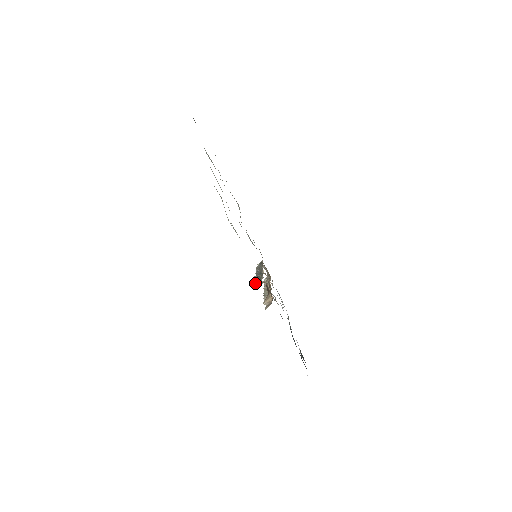
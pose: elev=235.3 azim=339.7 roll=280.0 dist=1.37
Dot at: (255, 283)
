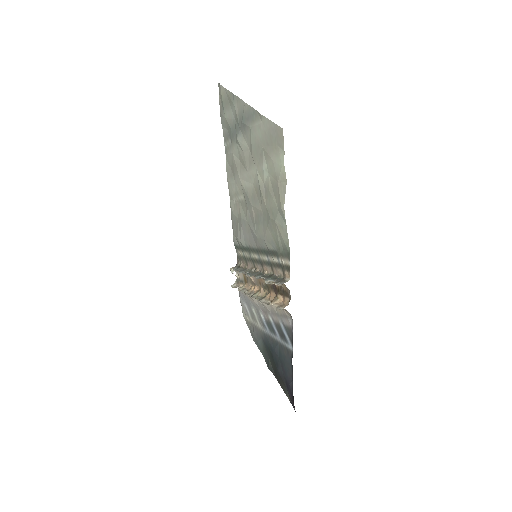
Dot at: (266, 282)
